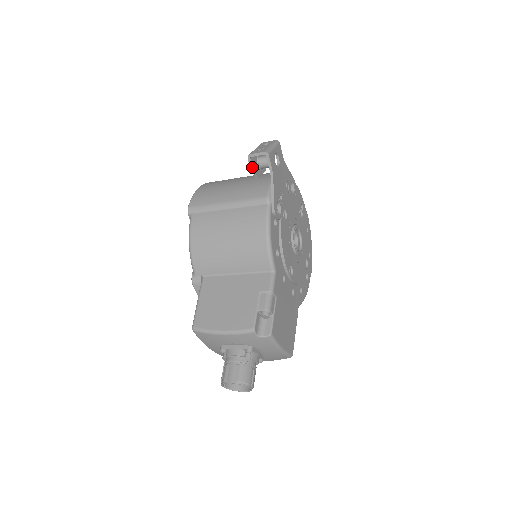
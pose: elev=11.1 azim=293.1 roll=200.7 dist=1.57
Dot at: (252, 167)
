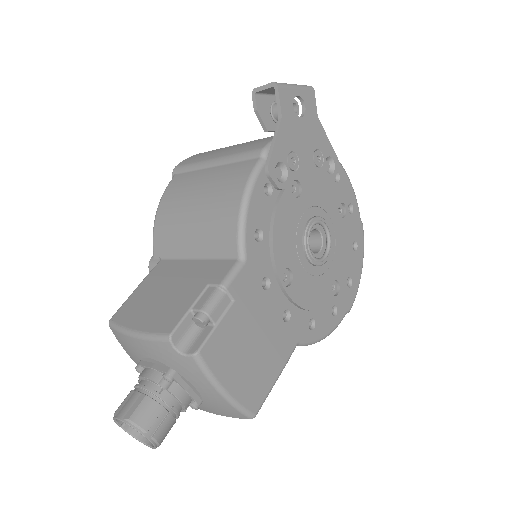
Dot at: (256, 109)
